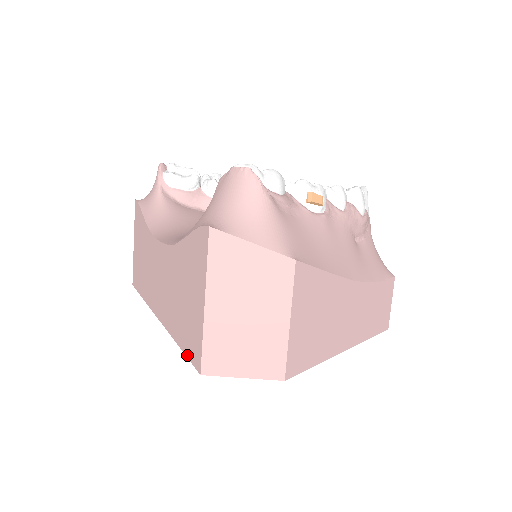
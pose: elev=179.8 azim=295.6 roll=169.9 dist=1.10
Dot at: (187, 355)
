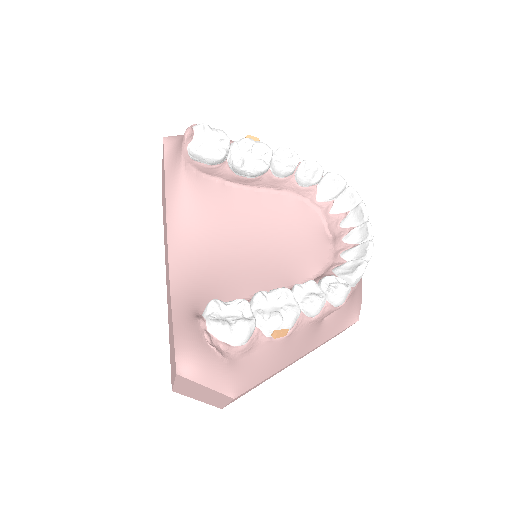
Dot at: (170, 362)
